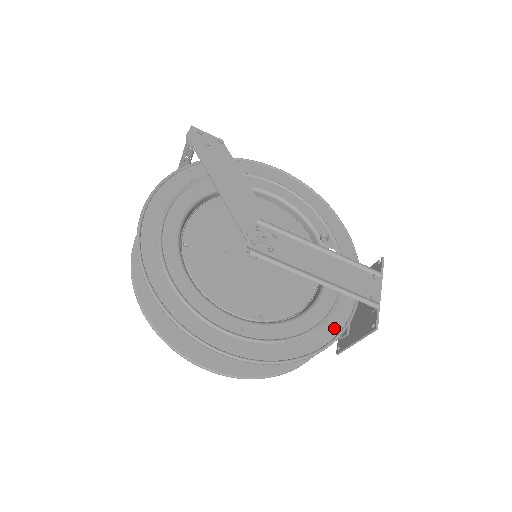
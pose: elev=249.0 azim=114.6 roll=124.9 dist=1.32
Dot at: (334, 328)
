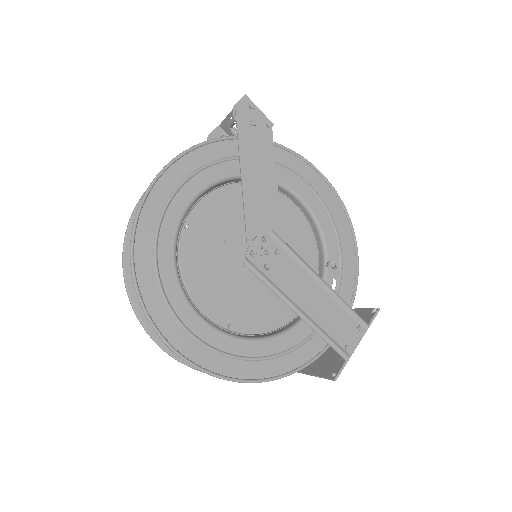
Dot at: (296, 361)
